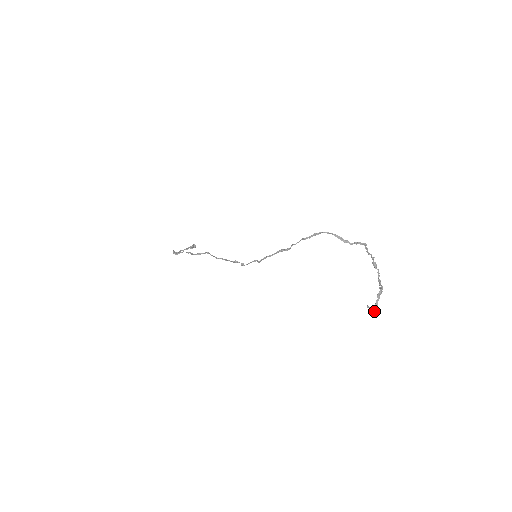
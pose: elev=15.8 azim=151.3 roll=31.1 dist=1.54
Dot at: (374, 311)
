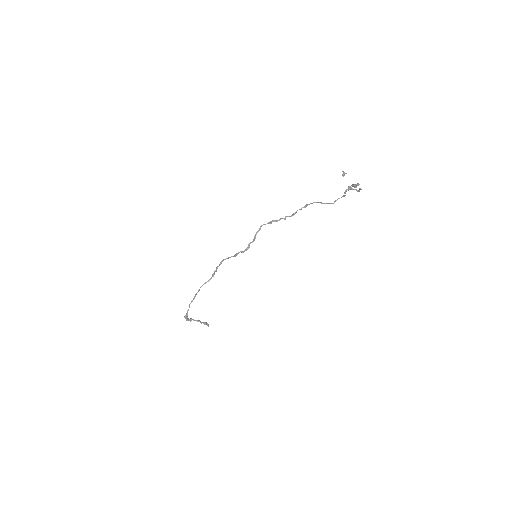
Dot at: occluded
